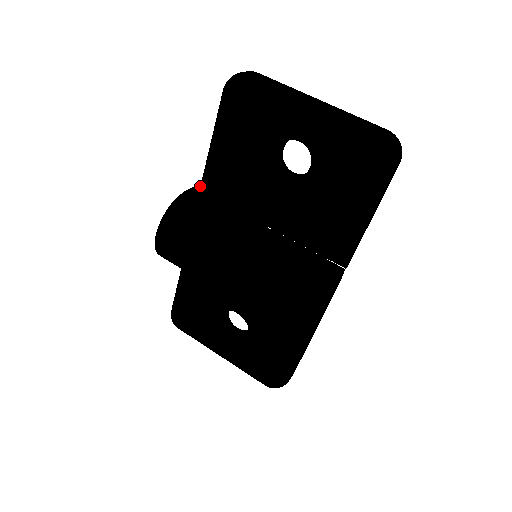
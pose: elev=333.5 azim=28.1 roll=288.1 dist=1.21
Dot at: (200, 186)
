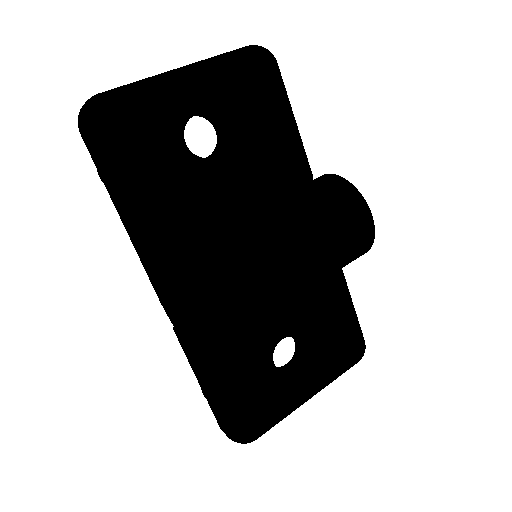
Dot at: (151, 255)
